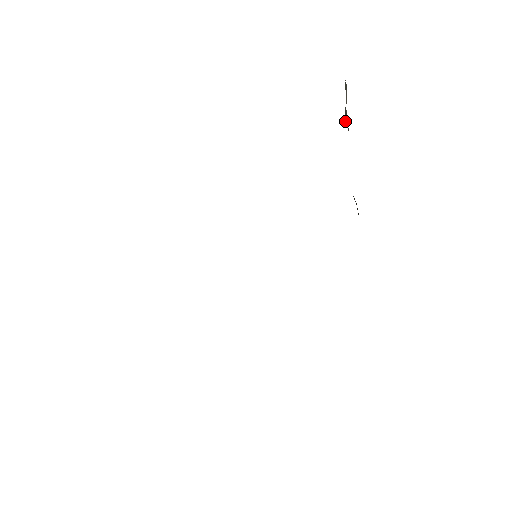
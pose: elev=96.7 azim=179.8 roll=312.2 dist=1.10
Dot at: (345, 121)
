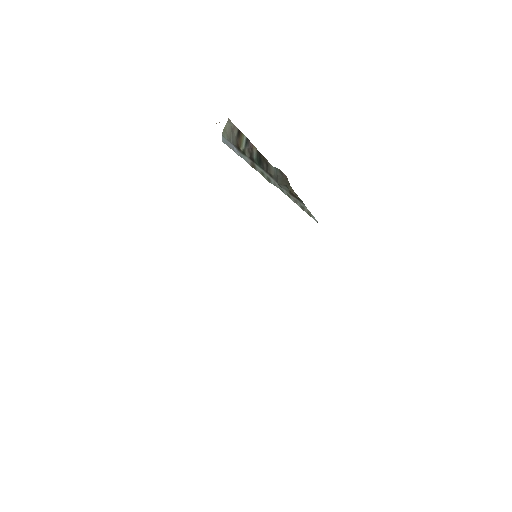
Dot at: (243, 147)
